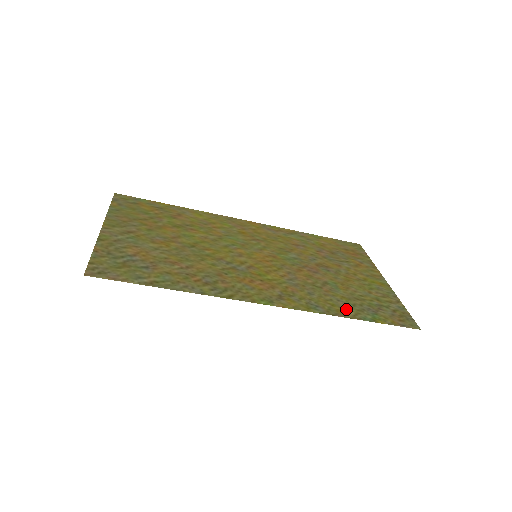
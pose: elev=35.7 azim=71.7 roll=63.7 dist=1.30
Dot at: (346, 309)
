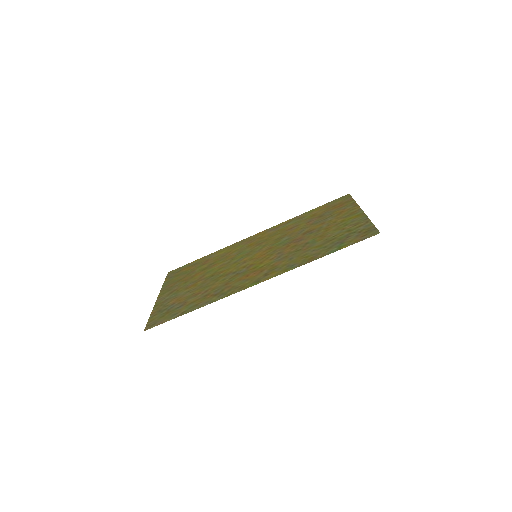
Dot at: (317, 254)
